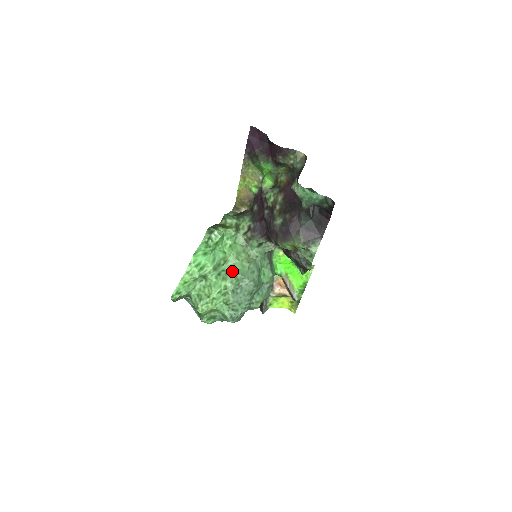
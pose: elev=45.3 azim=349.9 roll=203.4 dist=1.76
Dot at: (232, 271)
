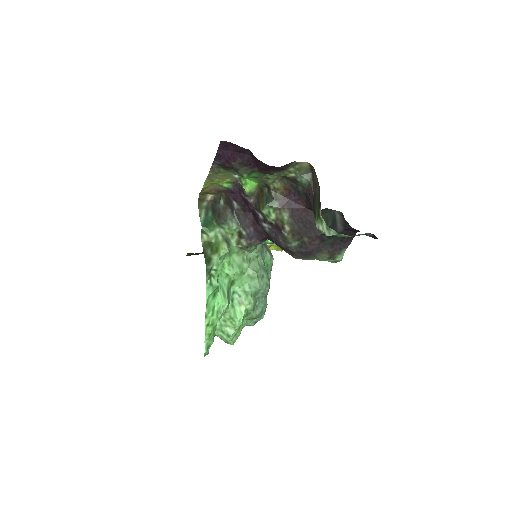
Dot at: (243, 289)
